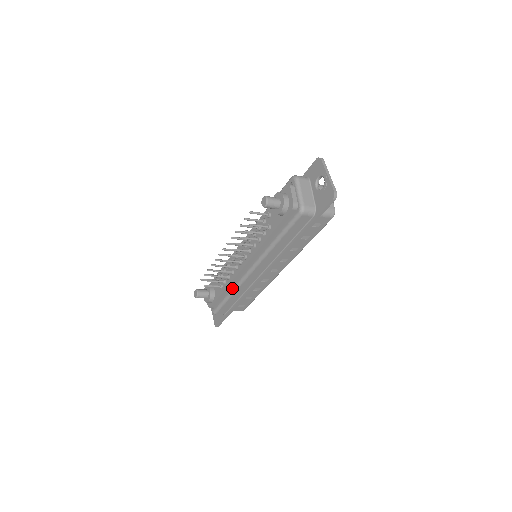
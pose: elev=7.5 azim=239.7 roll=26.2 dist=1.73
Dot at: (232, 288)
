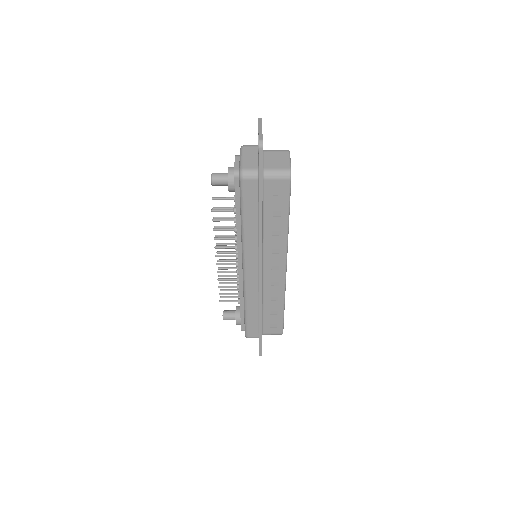
Dot at: (243, 298)
